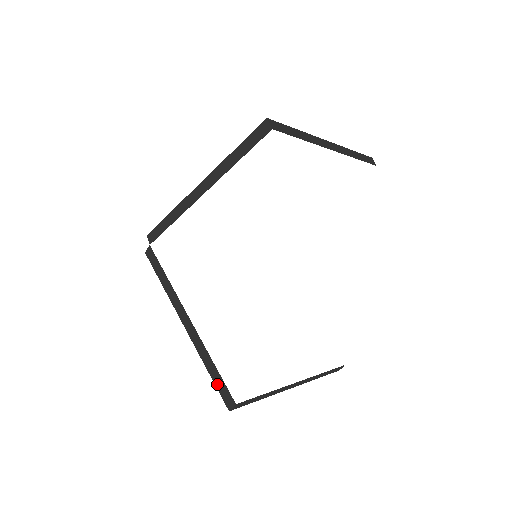
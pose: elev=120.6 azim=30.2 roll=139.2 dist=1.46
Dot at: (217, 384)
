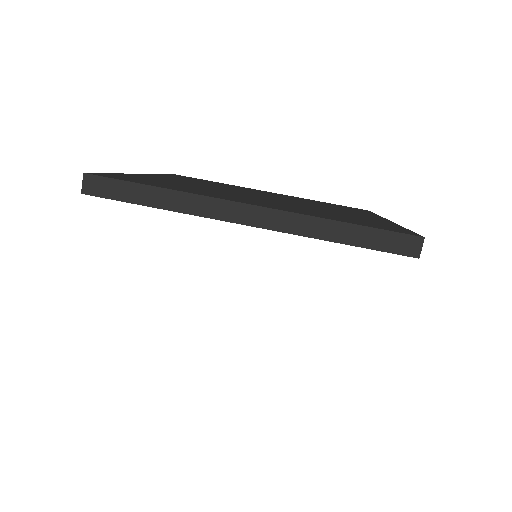
Dot at: occluded
